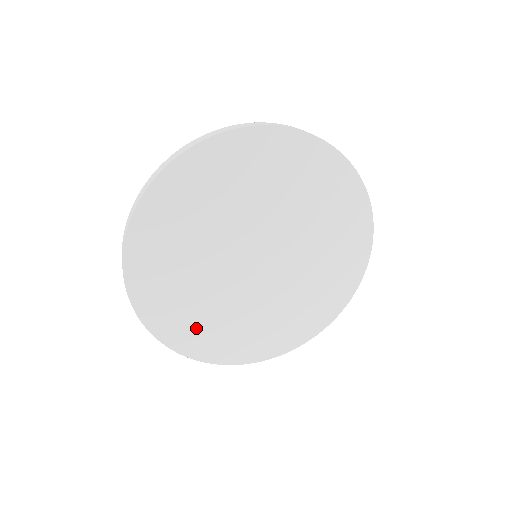
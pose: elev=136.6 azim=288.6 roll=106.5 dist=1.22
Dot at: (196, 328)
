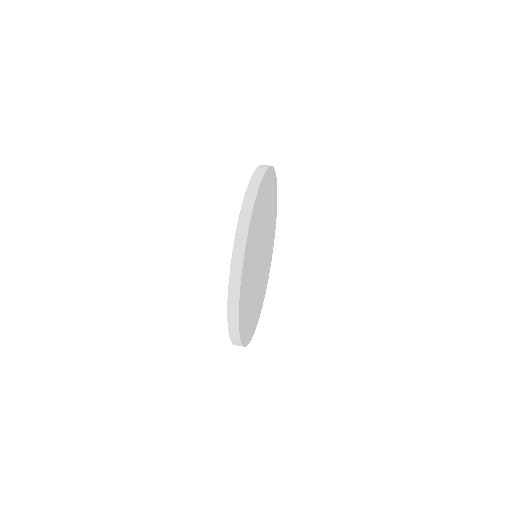
Dot at: (249, 323)
